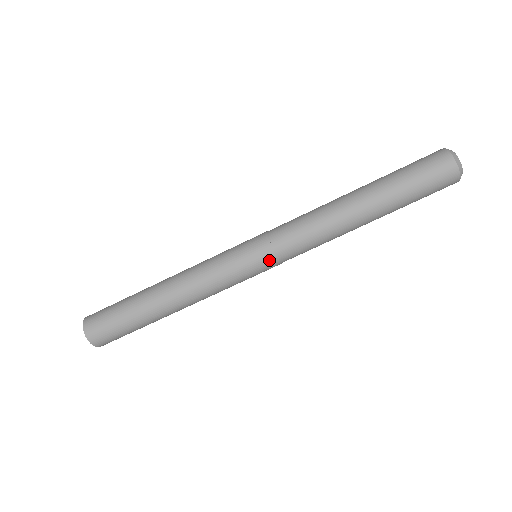
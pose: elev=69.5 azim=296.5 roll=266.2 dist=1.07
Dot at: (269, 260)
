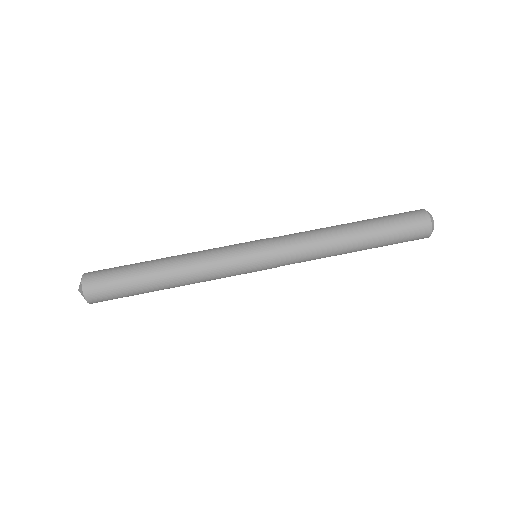
Dot at: (269, 261)
